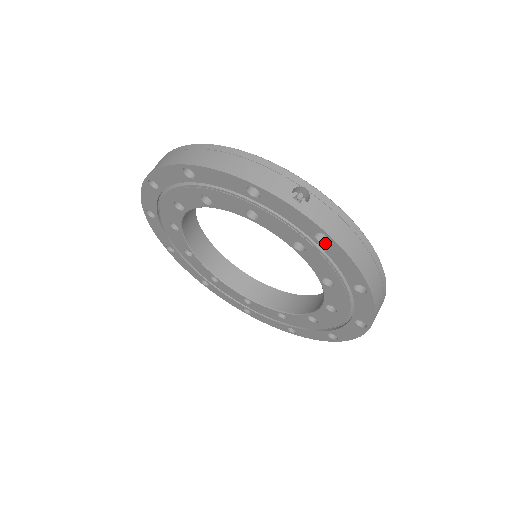
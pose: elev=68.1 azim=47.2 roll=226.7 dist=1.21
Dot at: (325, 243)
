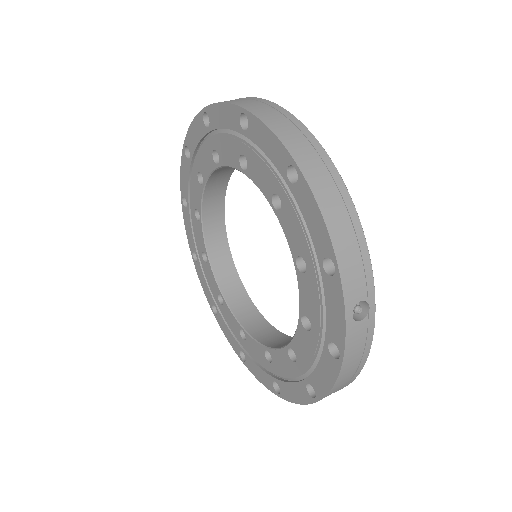
Dot at: (331, 355)
